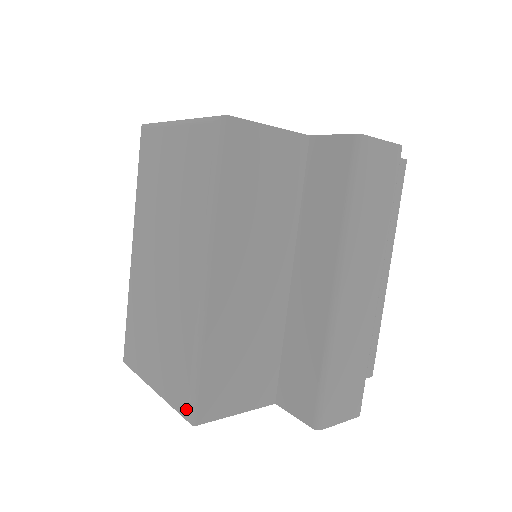
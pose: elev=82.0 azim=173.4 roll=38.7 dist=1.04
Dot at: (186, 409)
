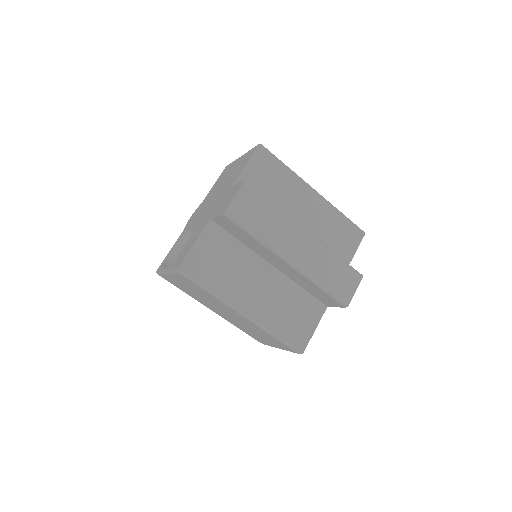
Dot at: (294, 351)
